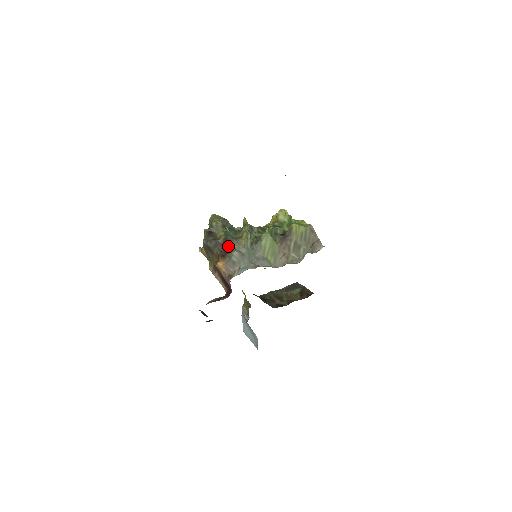
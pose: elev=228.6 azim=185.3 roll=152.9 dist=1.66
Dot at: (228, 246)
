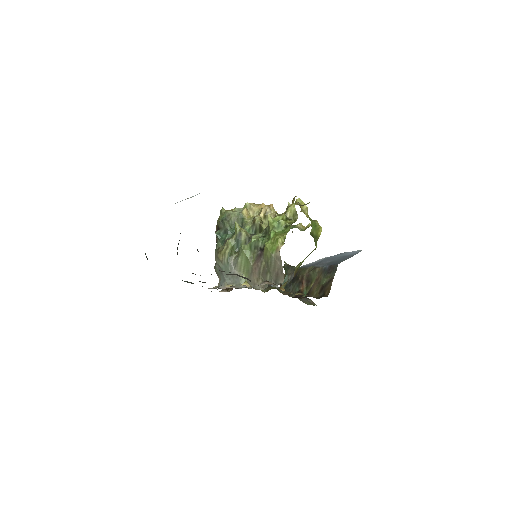
Dot at: occluded
